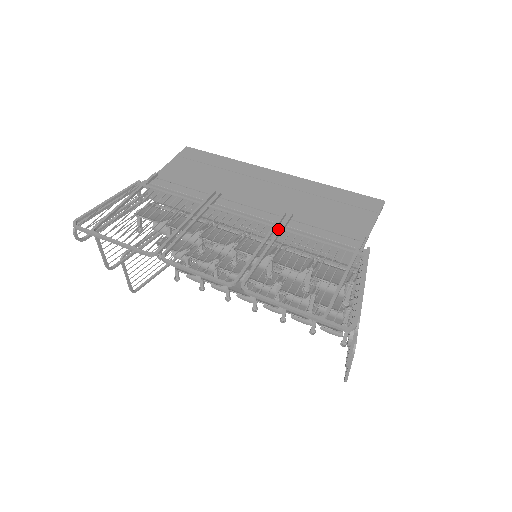
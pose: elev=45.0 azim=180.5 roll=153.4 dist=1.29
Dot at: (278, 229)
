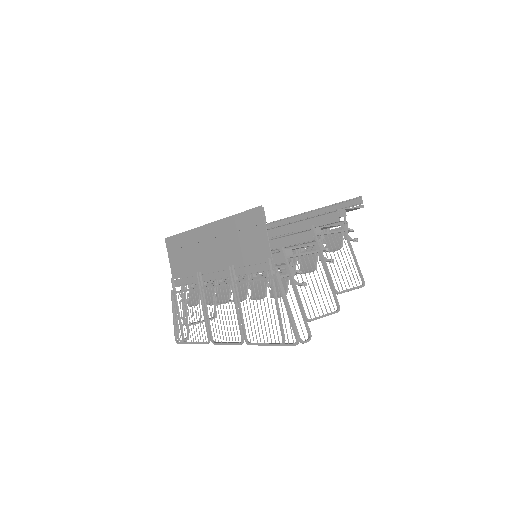
Dot at: occluded
